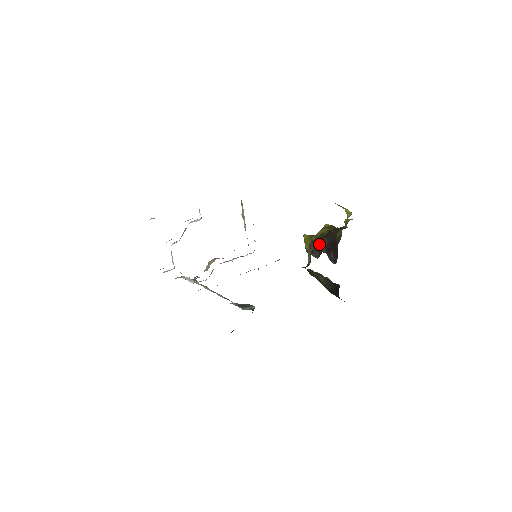
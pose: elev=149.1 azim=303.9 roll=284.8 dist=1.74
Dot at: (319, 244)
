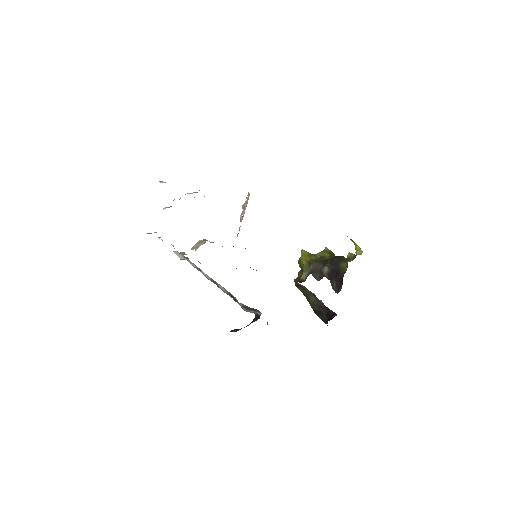
Dot at: (321, 267)
